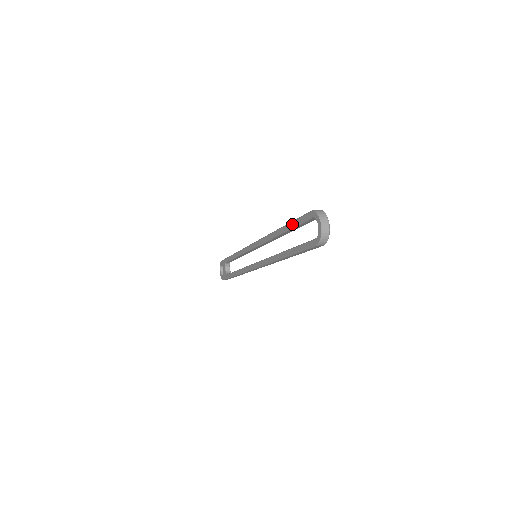
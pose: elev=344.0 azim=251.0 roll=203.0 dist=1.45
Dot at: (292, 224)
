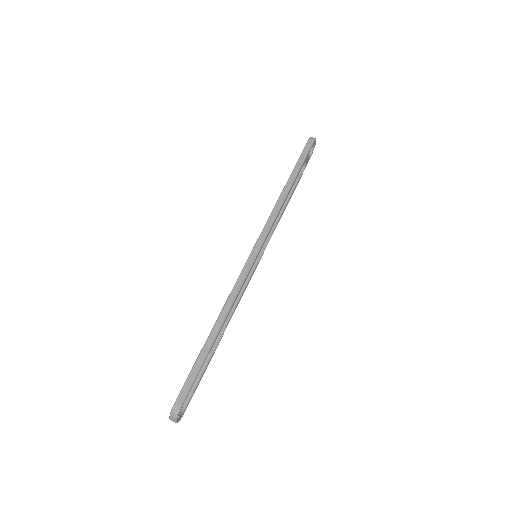
Dot at: (196, 360)
